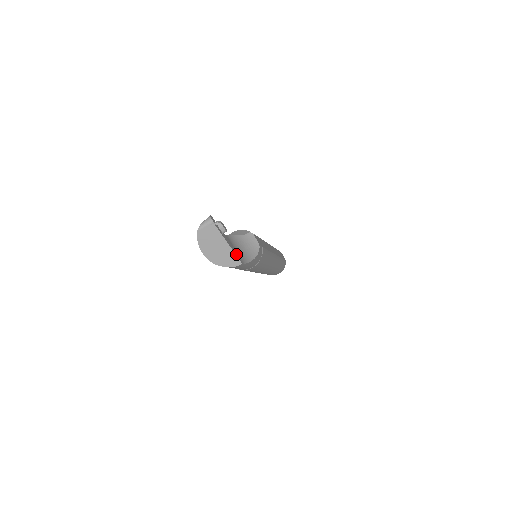
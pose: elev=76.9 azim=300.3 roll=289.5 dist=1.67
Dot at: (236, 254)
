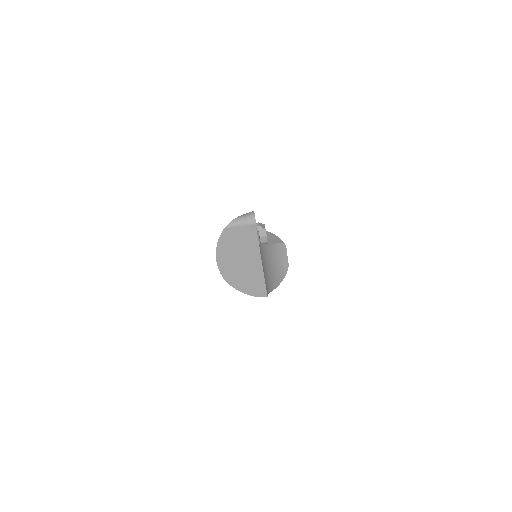
Dot at: (264, 279)
